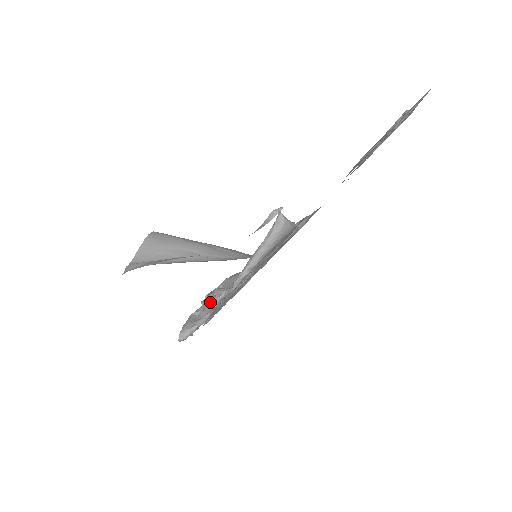
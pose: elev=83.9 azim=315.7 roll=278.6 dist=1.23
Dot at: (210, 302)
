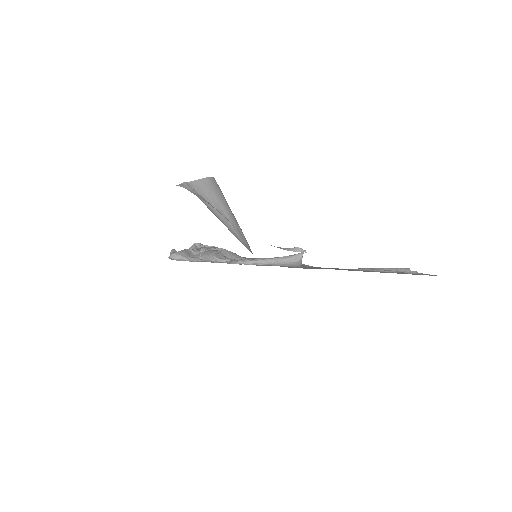
Dot at: (213, 256)
